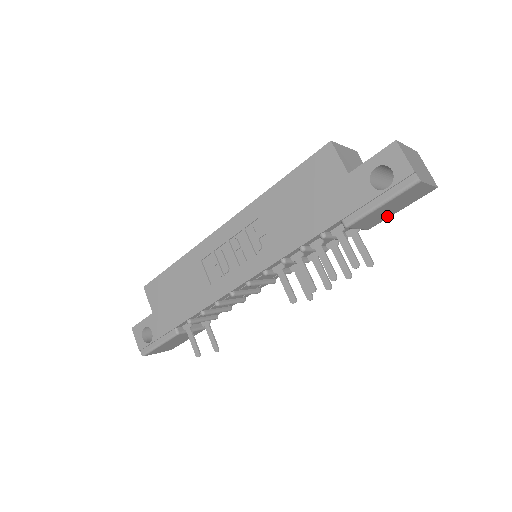
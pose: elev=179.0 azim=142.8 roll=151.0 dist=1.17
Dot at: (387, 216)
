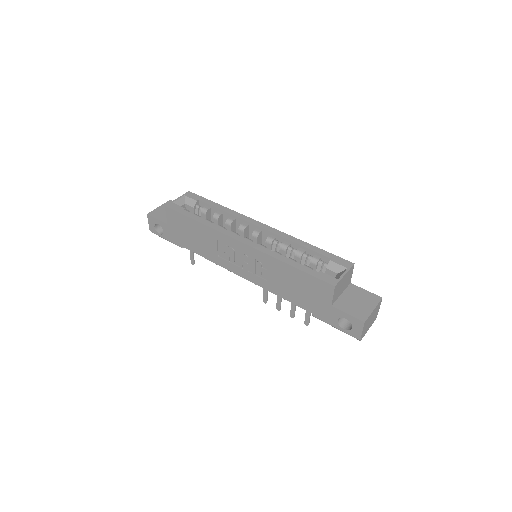
Dot at: occluded
